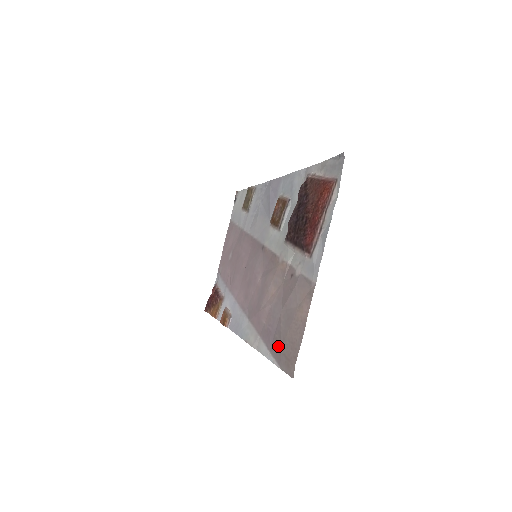
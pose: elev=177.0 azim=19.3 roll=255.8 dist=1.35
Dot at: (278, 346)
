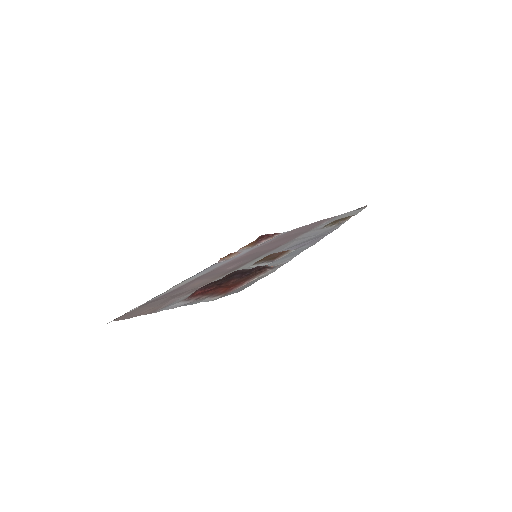
Dot at: (143, 305)
